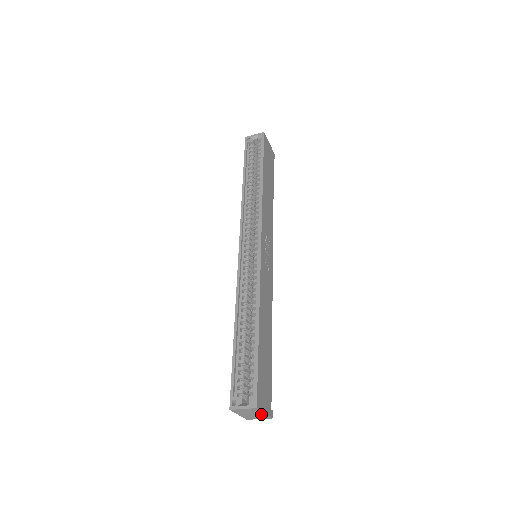
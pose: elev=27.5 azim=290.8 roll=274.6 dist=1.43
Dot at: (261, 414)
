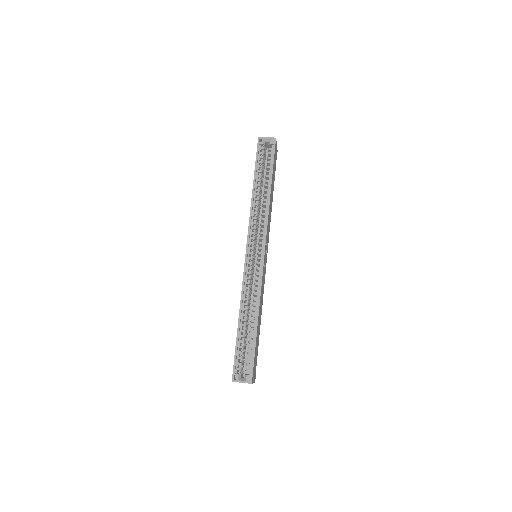
Dot at: occluded
